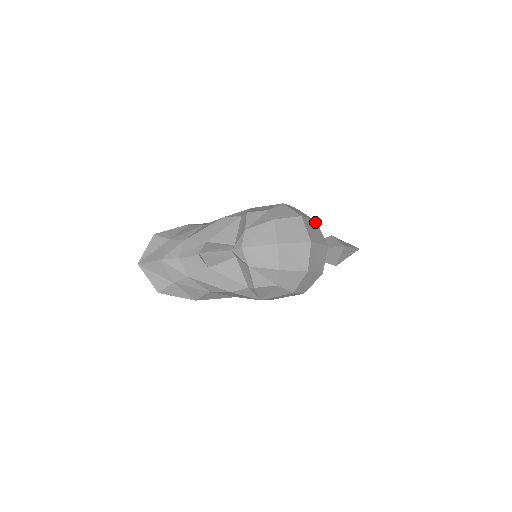
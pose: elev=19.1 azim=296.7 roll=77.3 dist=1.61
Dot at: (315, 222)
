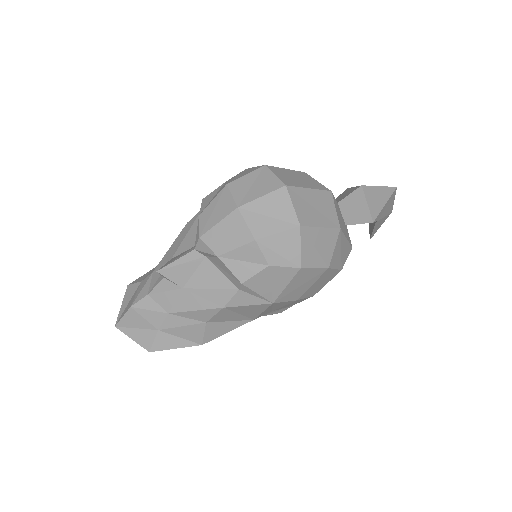
Dot at: (301, 172)
